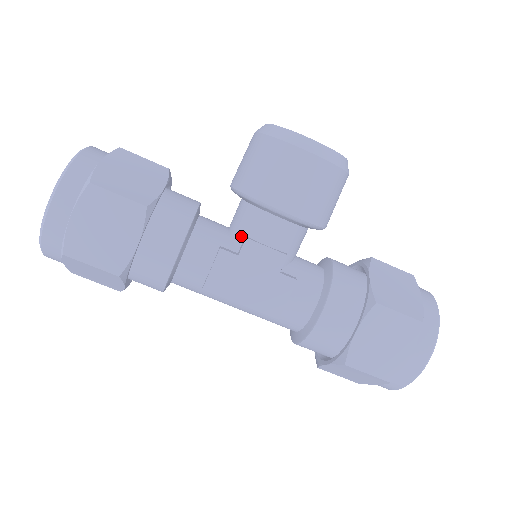
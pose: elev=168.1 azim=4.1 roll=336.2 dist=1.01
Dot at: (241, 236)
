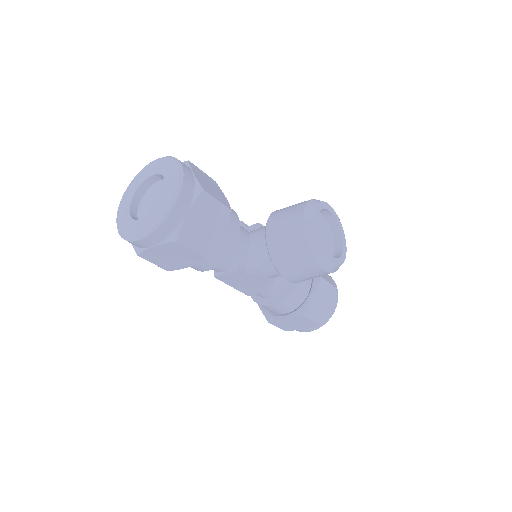
Dot at: (254, 263)
